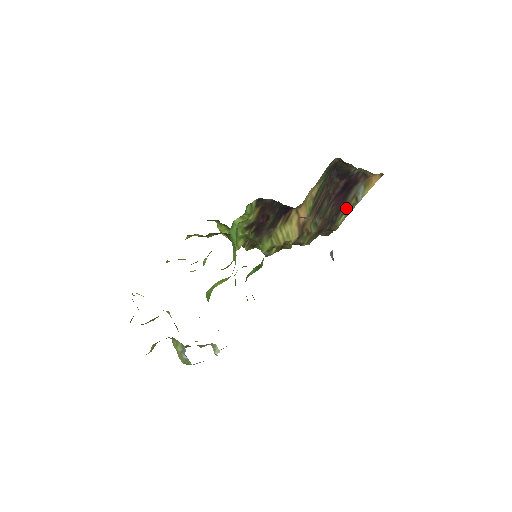
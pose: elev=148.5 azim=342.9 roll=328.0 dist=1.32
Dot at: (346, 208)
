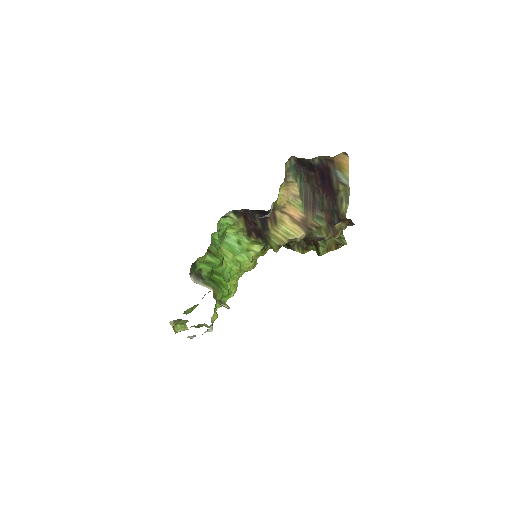
Dot at: (340, 195)
